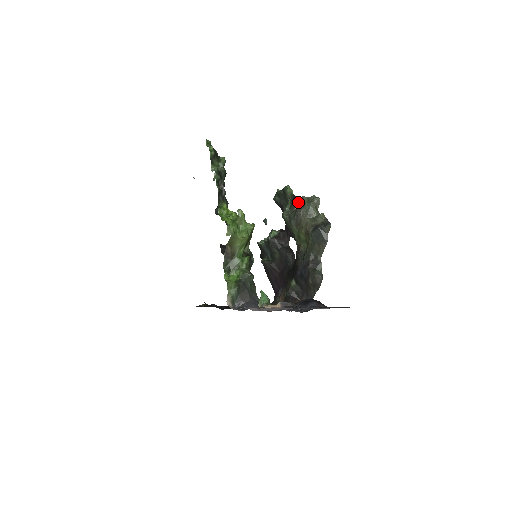
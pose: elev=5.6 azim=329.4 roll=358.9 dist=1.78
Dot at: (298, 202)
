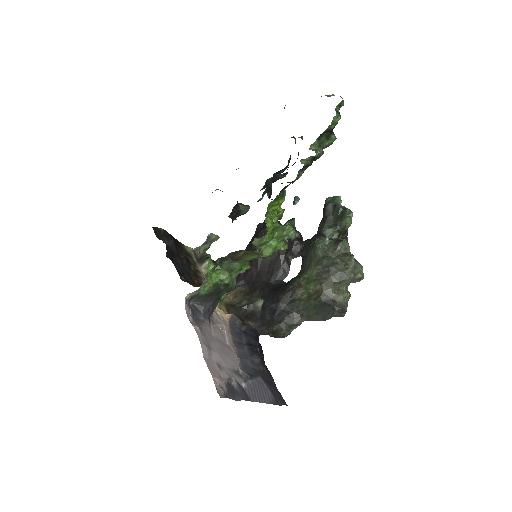
Dot at: (343, 249)
